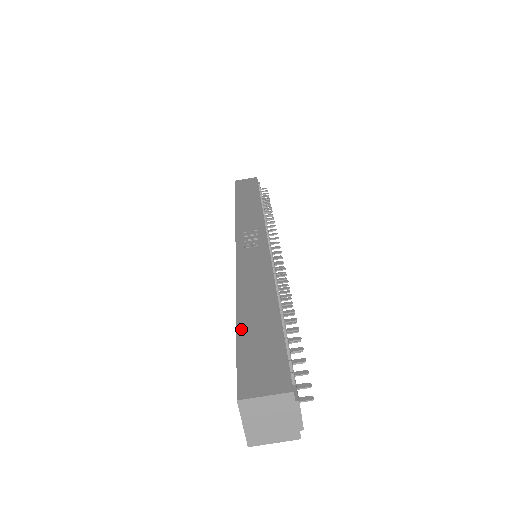
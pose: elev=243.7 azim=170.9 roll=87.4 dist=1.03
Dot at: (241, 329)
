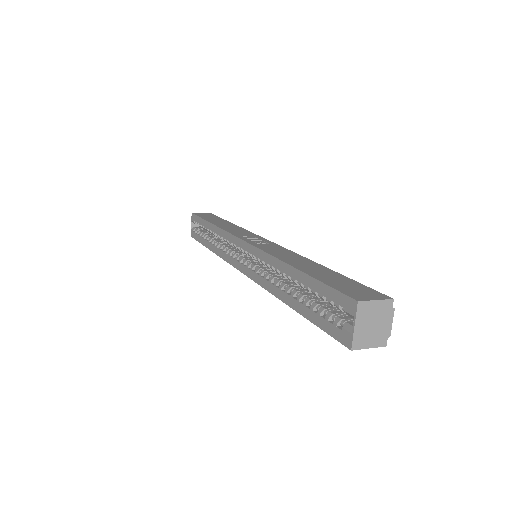
Dot at: (313, 275)
